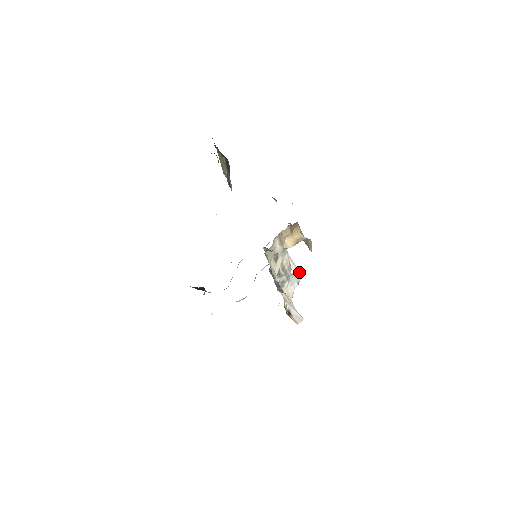
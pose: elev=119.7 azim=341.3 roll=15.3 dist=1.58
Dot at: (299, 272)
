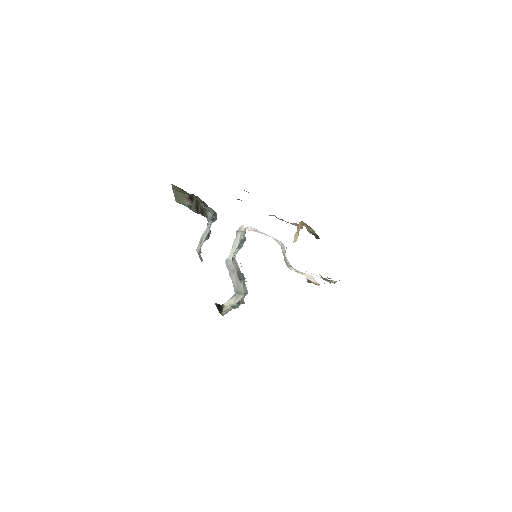
Dot at: (280, 241)
